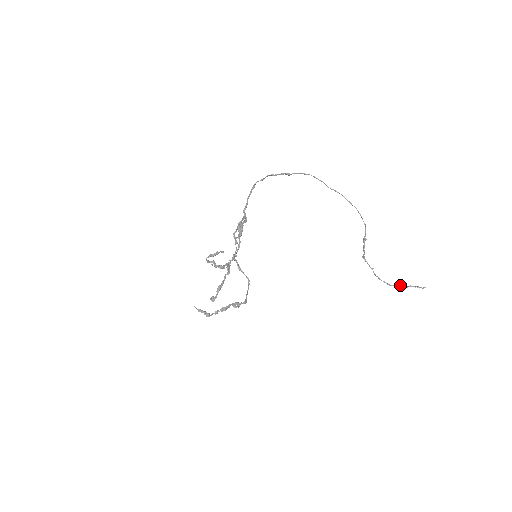
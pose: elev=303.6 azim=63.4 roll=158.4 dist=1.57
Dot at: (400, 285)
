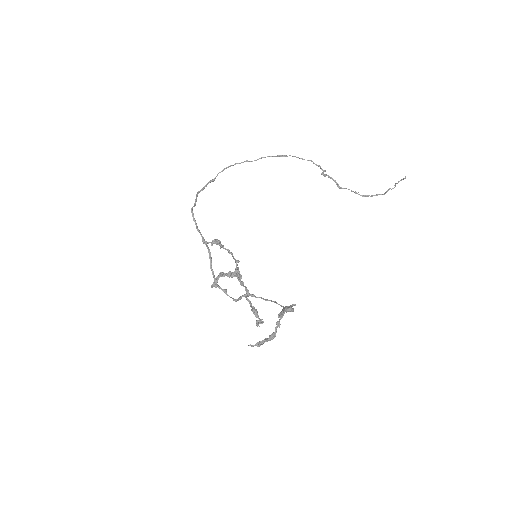
Dot at: (389, 189)
